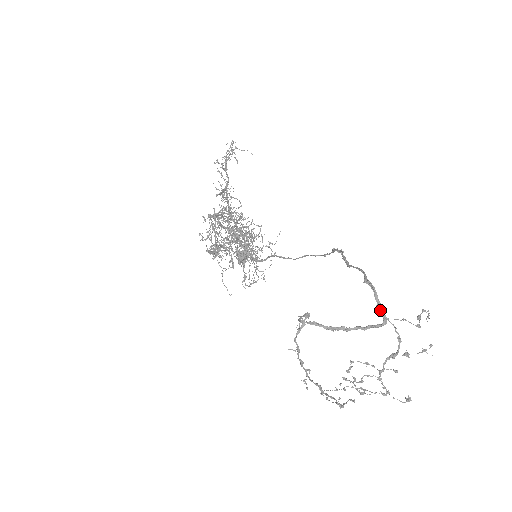
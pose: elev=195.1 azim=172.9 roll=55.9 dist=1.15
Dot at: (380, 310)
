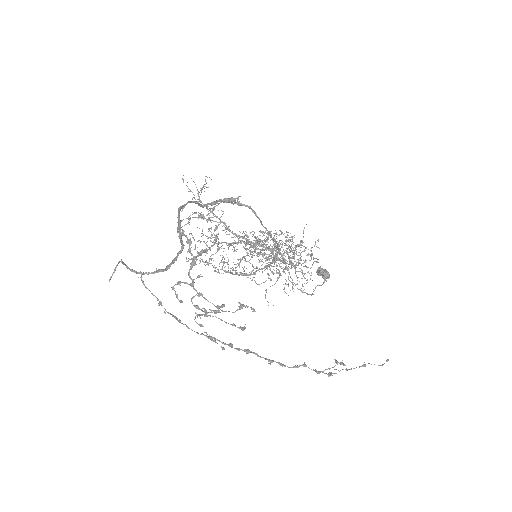
Dot at: (178, 224)
